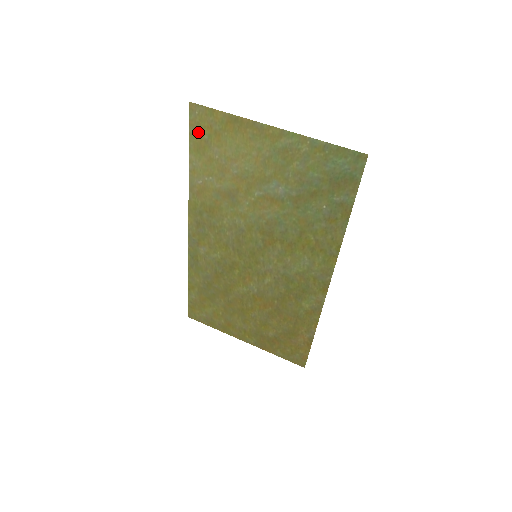
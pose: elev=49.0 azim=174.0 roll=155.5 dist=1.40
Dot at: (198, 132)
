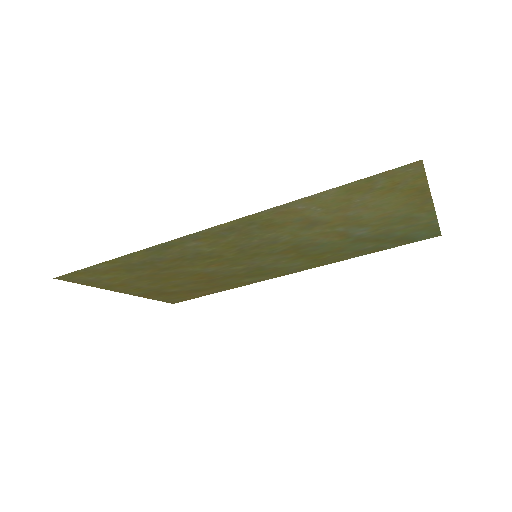
Dot at: (379, 180)
